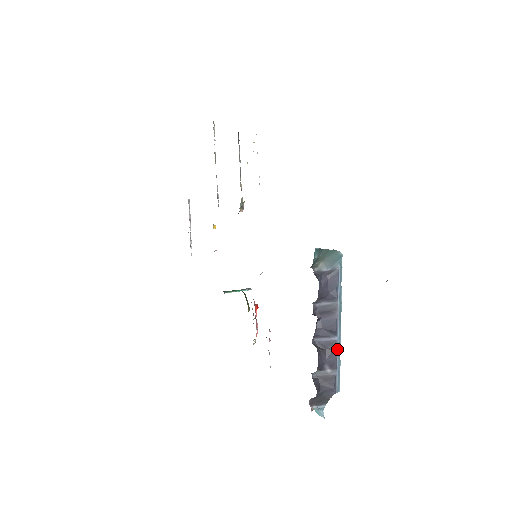
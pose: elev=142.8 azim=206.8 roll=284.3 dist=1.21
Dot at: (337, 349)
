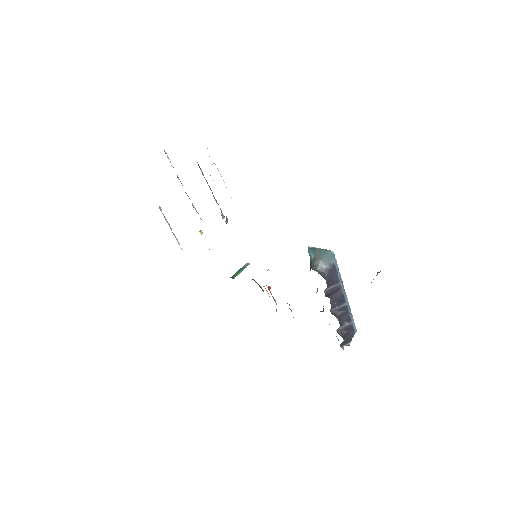
Dot at: (348, 309)
